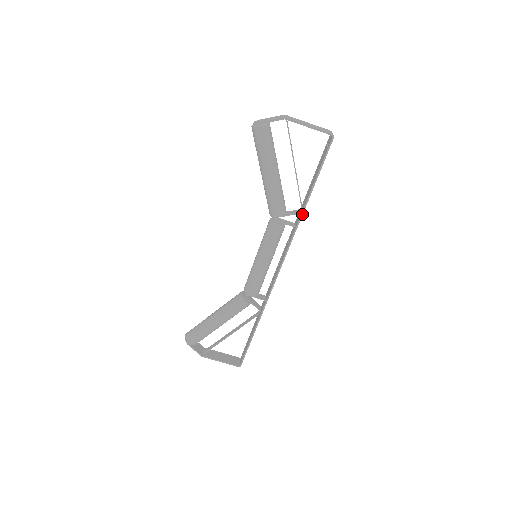
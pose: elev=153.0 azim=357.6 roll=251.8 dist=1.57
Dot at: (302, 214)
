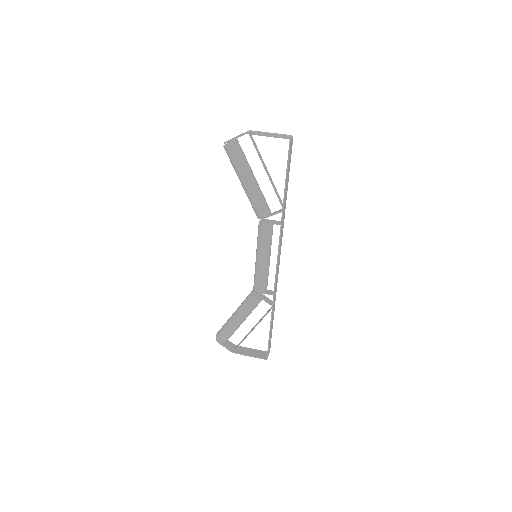
Dot at: (283, 212)
